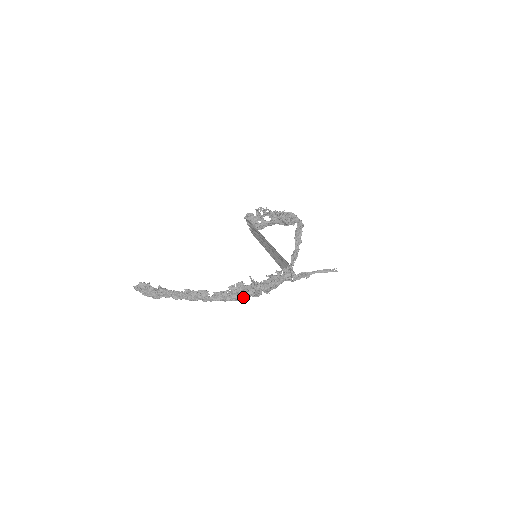
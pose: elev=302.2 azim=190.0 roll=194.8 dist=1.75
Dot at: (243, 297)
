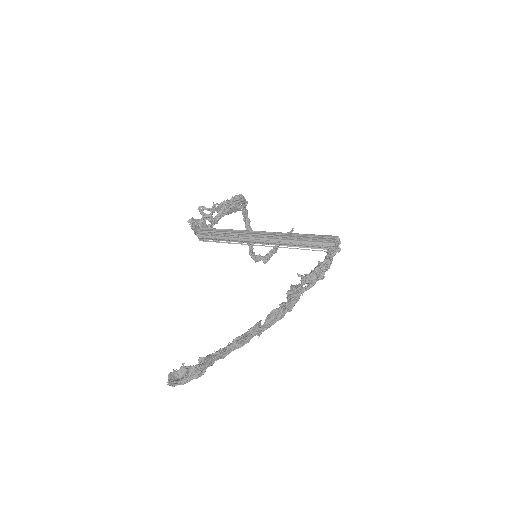
Dot at: (296, 300)
